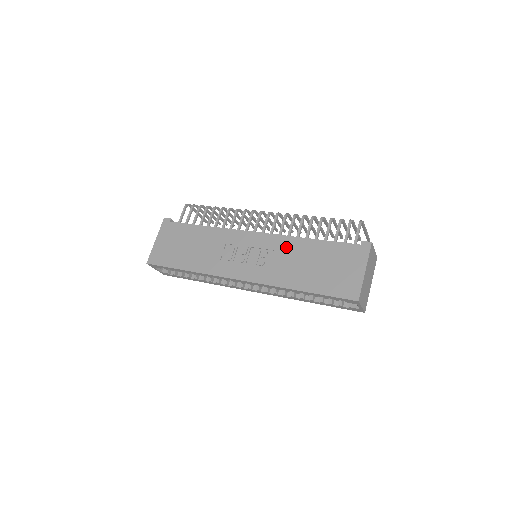
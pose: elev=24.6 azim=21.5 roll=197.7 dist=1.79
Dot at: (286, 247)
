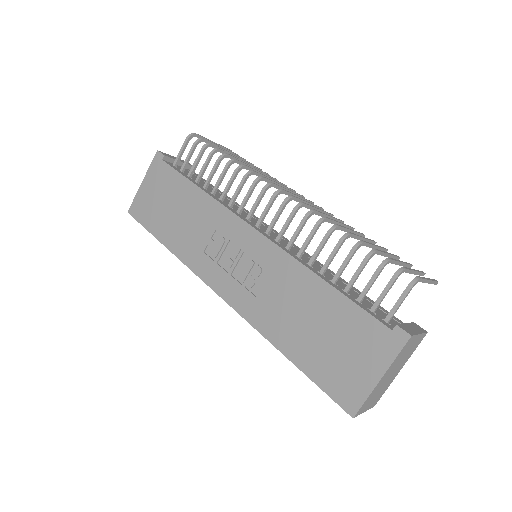
Dot at: (287, 276)
